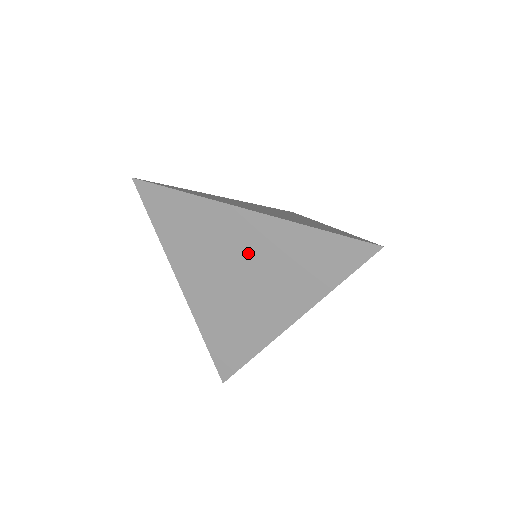
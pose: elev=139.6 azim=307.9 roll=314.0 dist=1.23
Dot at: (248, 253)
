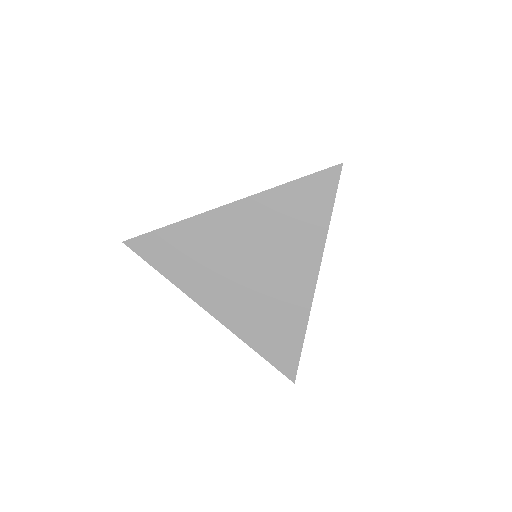
Dot at: (247, 241)
